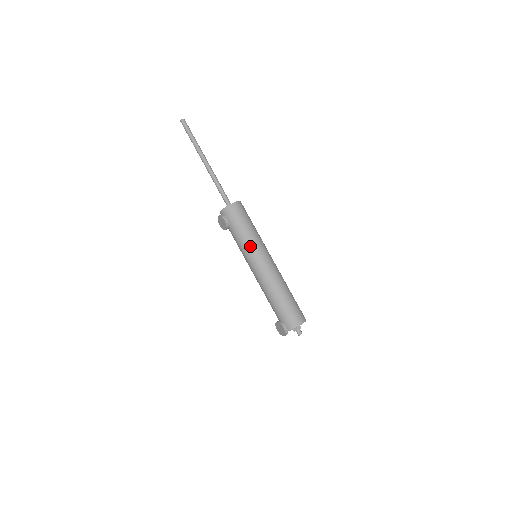
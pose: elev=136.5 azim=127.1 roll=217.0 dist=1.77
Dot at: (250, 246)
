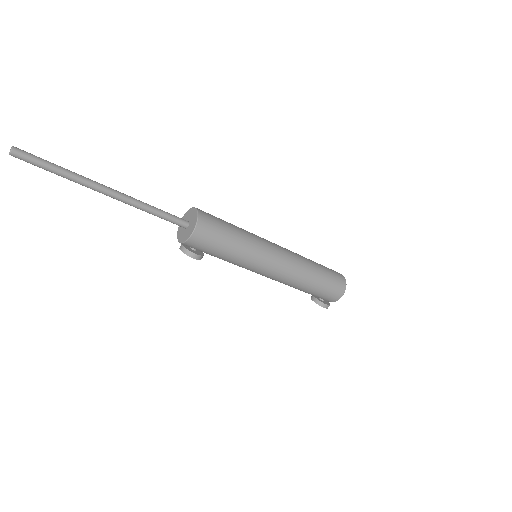
Dot at: (246, 264)
